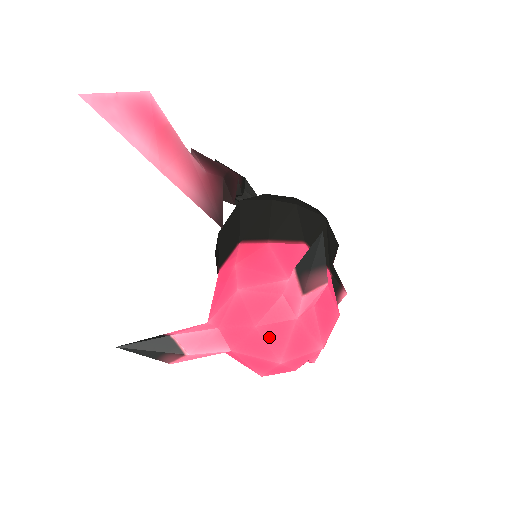
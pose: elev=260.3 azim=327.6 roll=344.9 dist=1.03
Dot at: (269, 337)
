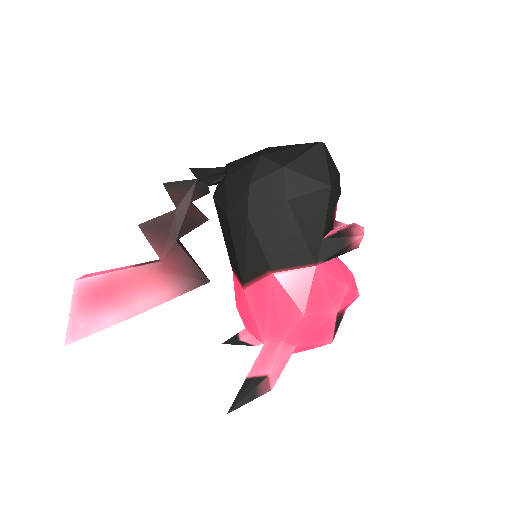
Dot at: occluded
